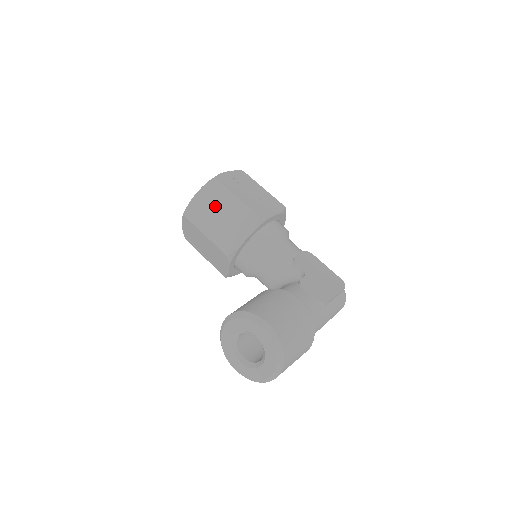
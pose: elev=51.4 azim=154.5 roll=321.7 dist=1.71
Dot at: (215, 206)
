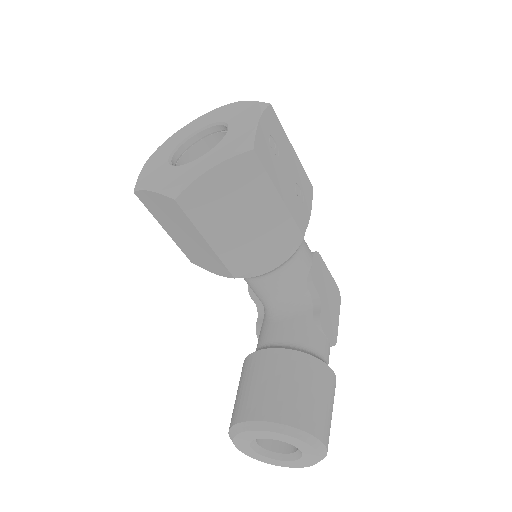
Dot at: (239, 201)
